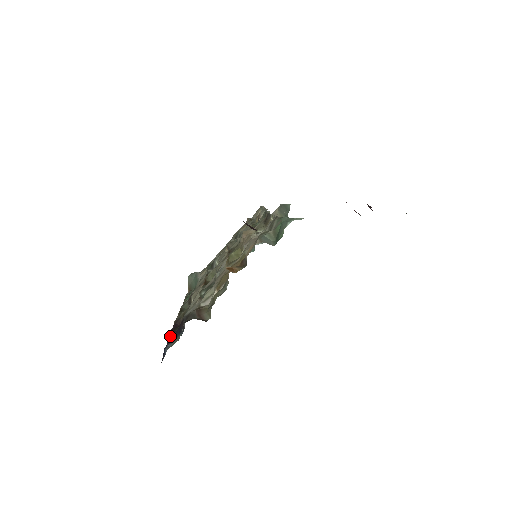
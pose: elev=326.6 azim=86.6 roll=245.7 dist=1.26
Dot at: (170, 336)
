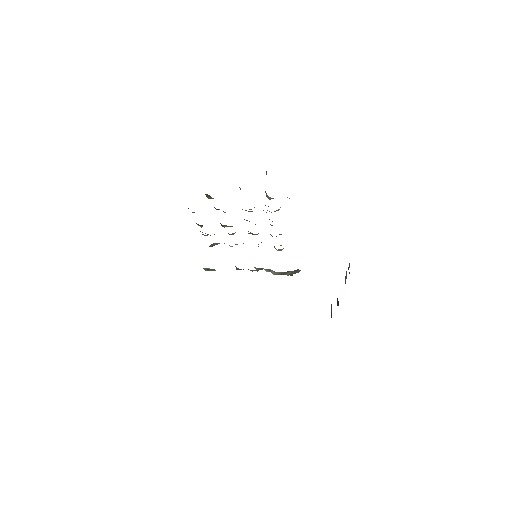
Dot at: occluded
